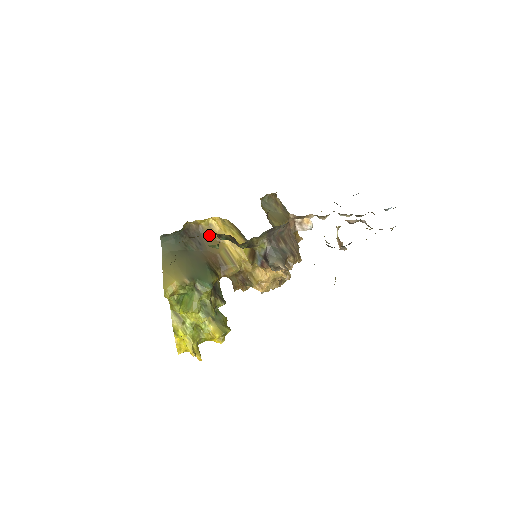
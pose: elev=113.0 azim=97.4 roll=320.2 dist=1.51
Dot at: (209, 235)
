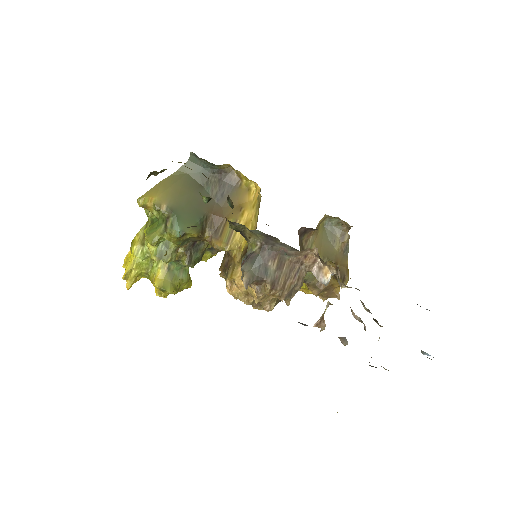
Dot at: (239, 196)
